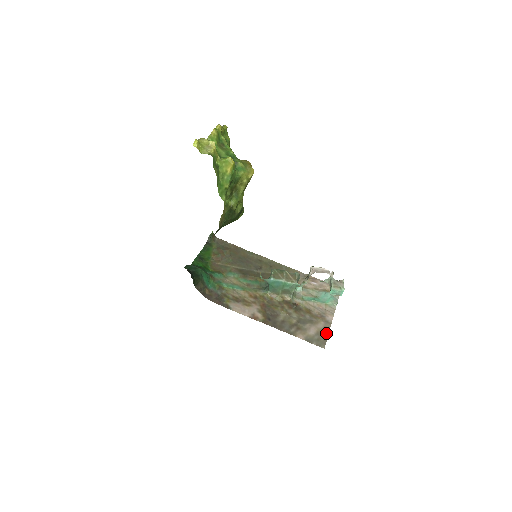
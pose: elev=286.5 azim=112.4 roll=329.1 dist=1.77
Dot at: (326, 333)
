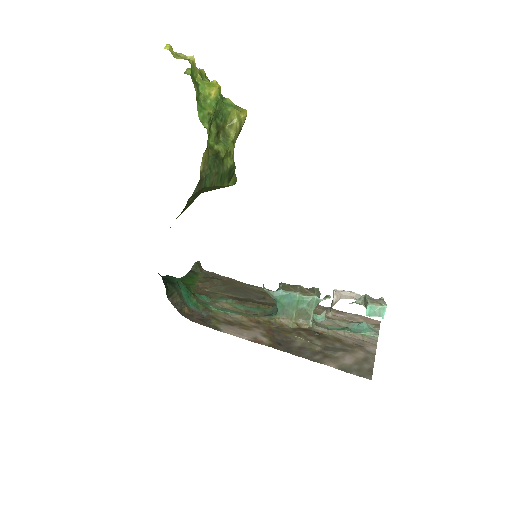
Dot at: (370, 364)
